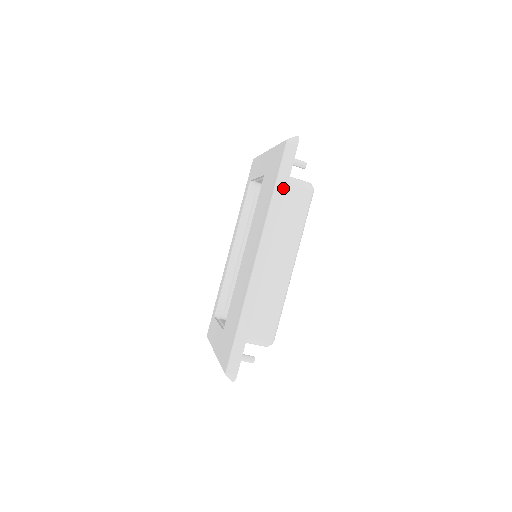
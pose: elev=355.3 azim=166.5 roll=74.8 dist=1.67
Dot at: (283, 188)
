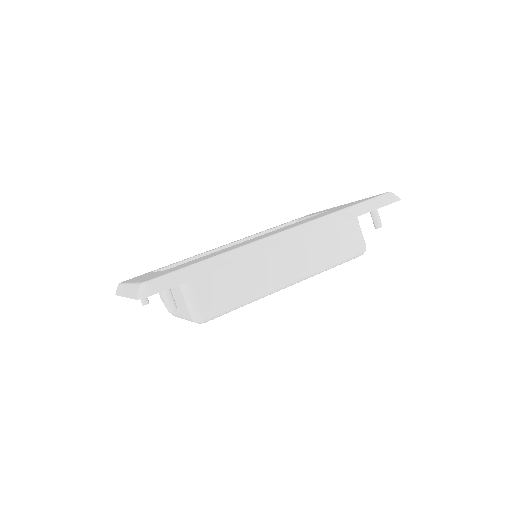
Dot at: (358, 212)
